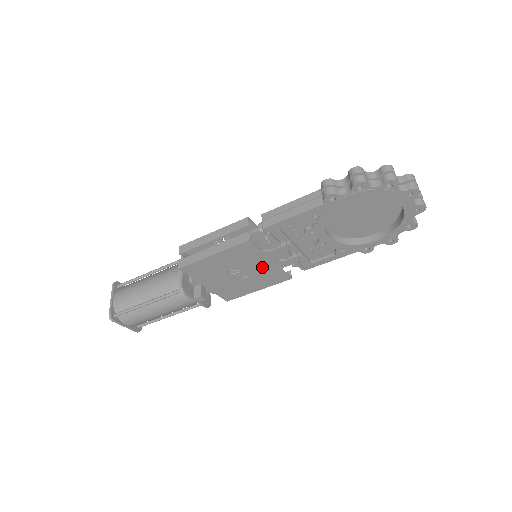
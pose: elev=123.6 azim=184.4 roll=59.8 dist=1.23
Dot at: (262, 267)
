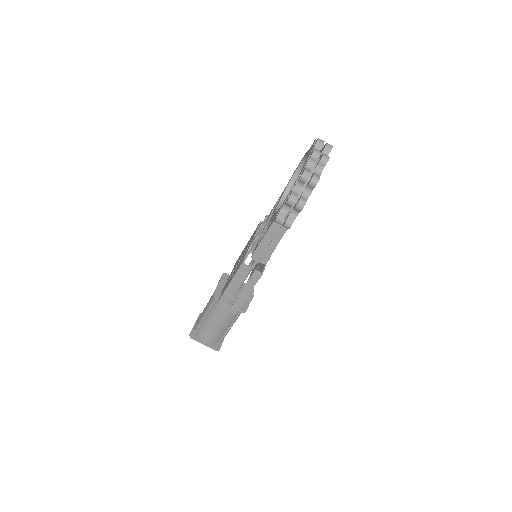
Dot at: occluded
